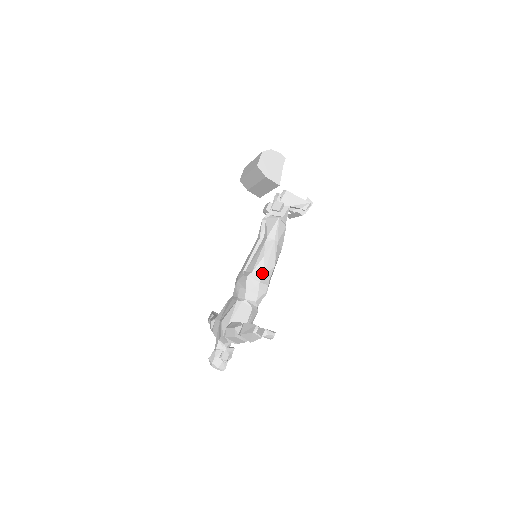
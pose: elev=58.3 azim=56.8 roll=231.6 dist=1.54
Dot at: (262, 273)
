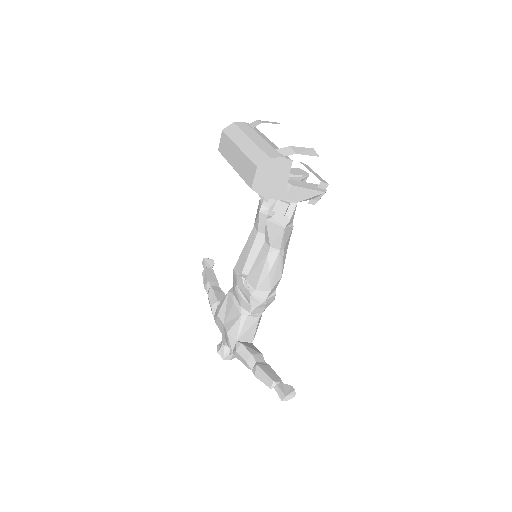
Dot at: (268, 290)
